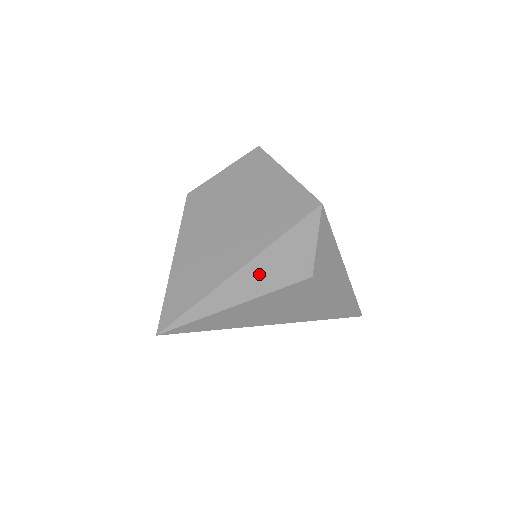
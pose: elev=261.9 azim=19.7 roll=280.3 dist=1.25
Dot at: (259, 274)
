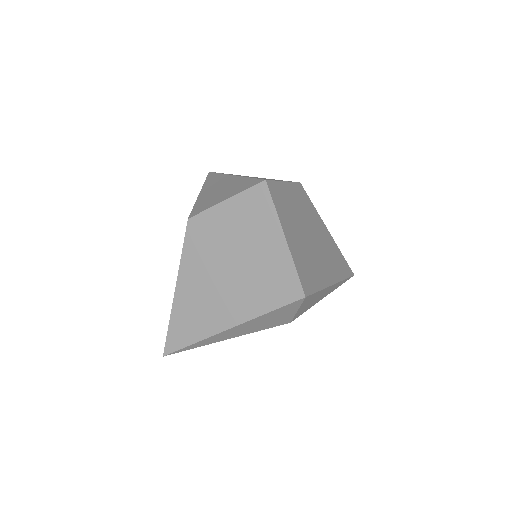
Dot at: (242, 329)
